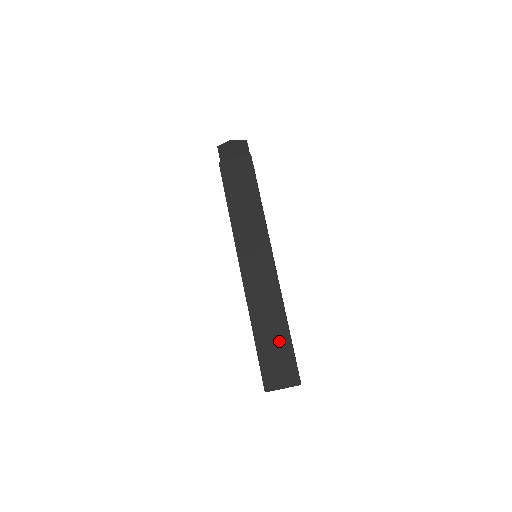
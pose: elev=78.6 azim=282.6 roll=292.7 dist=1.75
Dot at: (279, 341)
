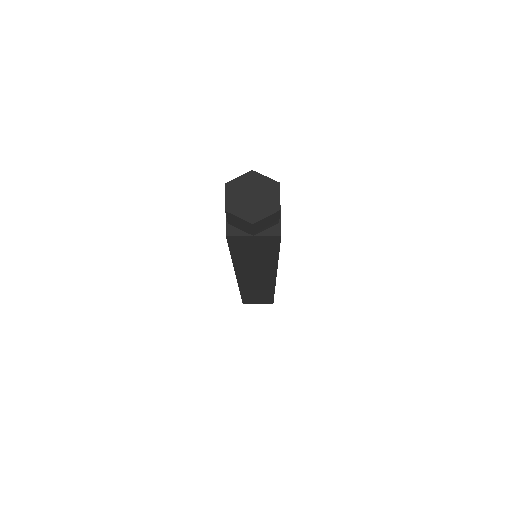
Dot at: (263, 296)
